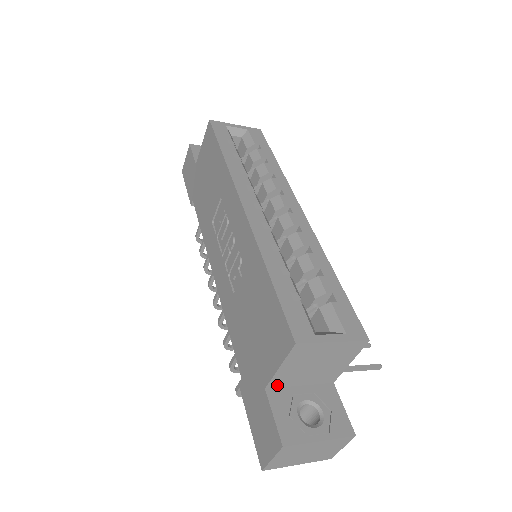
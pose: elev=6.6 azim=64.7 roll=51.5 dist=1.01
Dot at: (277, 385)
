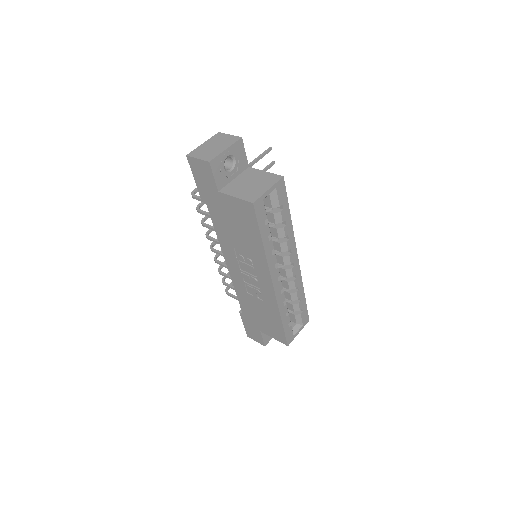
Dot at: occluded
